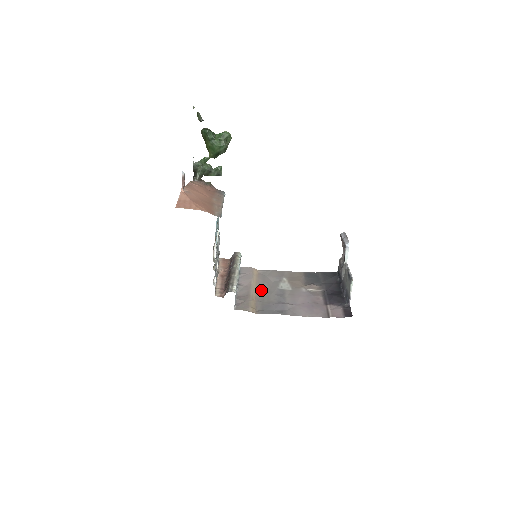
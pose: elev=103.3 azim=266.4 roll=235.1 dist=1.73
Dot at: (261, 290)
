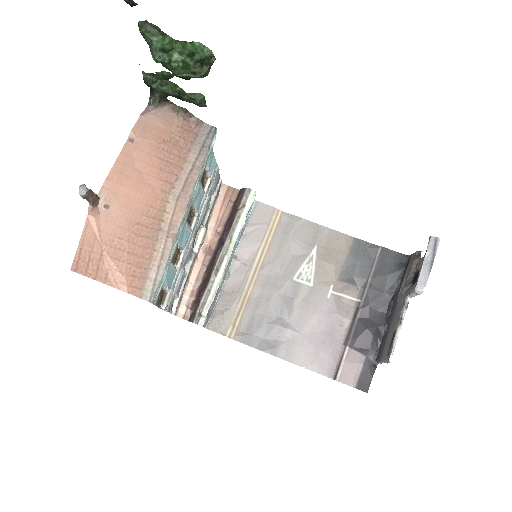
Dot at: (264, 278)
